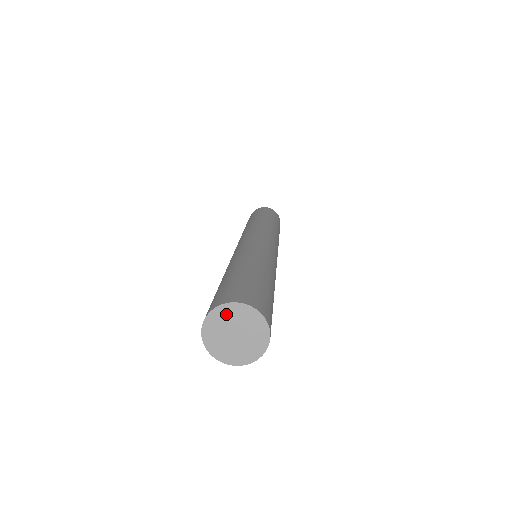
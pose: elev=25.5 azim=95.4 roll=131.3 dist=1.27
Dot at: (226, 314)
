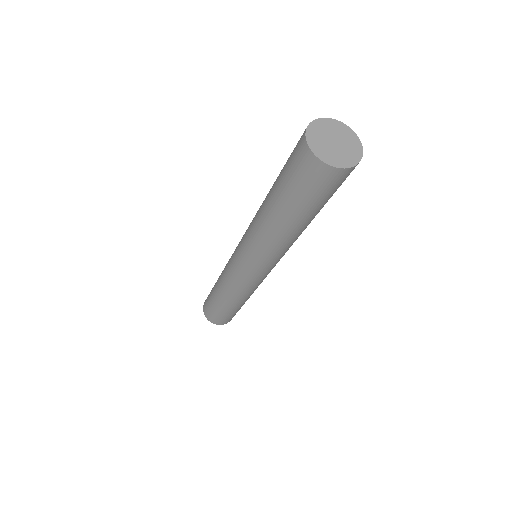
Dot at: (335, 126)
